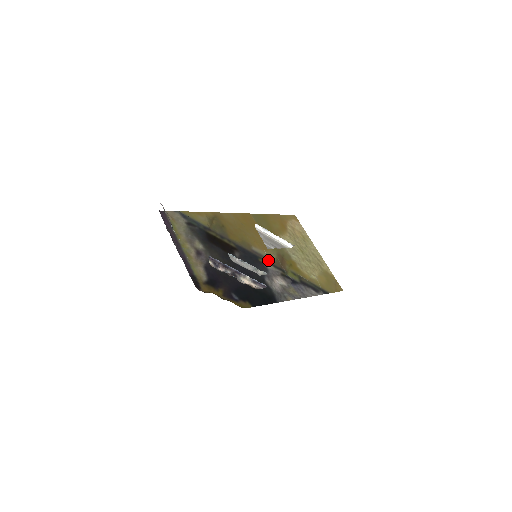
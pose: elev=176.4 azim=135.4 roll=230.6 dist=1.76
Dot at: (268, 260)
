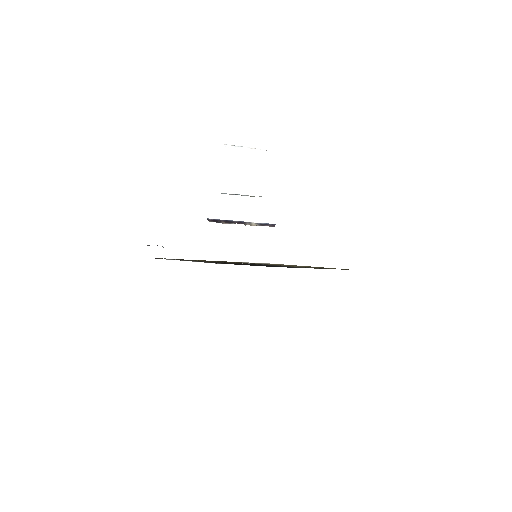
Dot at: occluded
